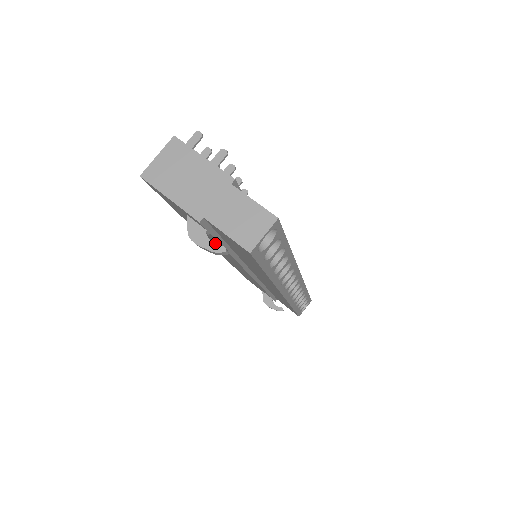
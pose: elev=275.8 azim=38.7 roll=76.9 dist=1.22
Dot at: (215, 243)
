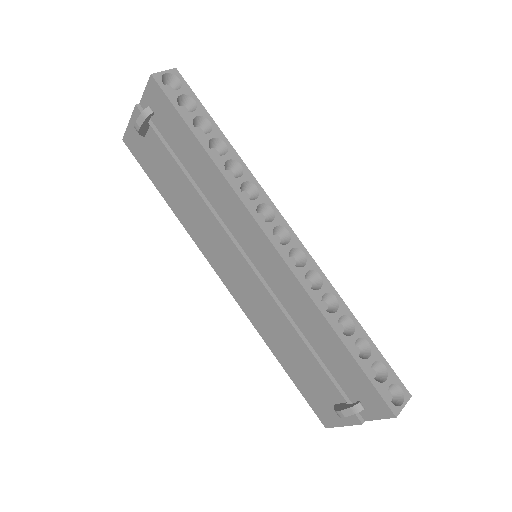
Dot at: (183, 192)
